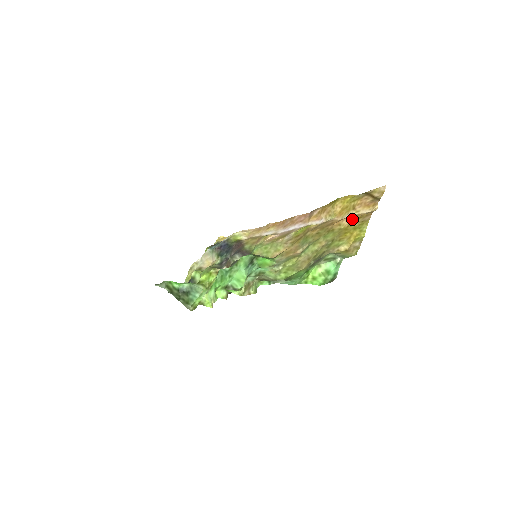
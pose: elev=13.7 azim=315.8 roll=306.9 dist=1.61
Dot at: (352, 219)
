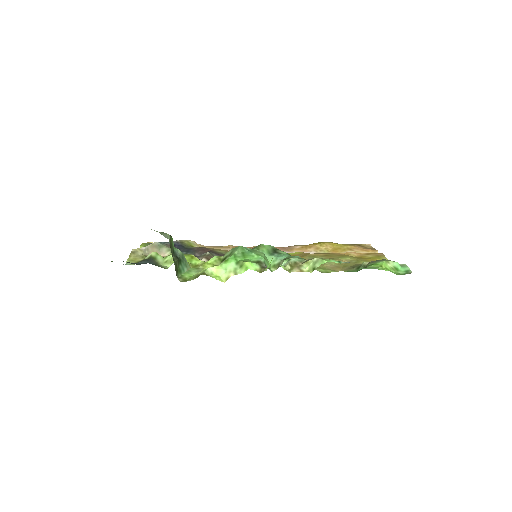
Dot at: (361, 253)
